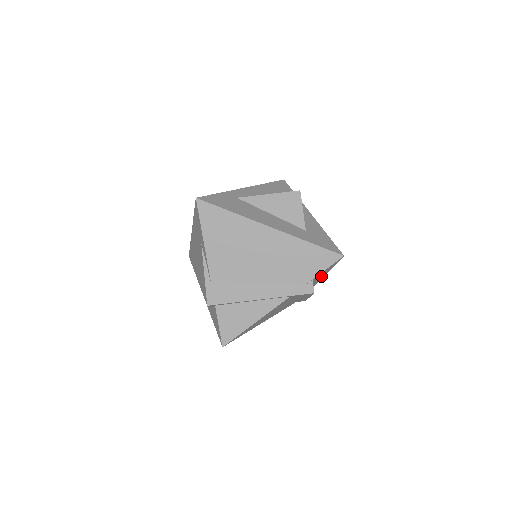
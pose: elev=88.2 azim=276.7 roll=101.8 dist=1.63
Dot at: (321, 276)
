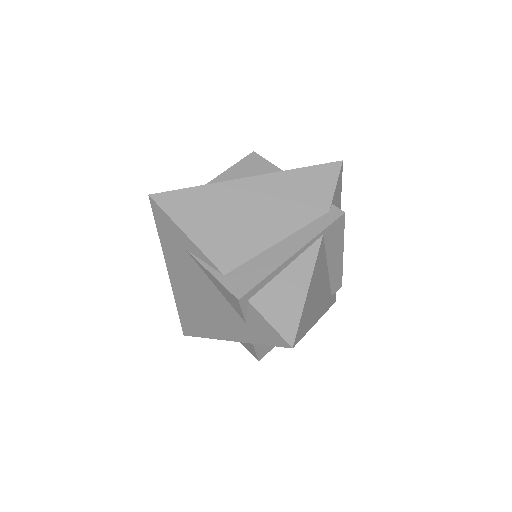
Dot at: occluded
